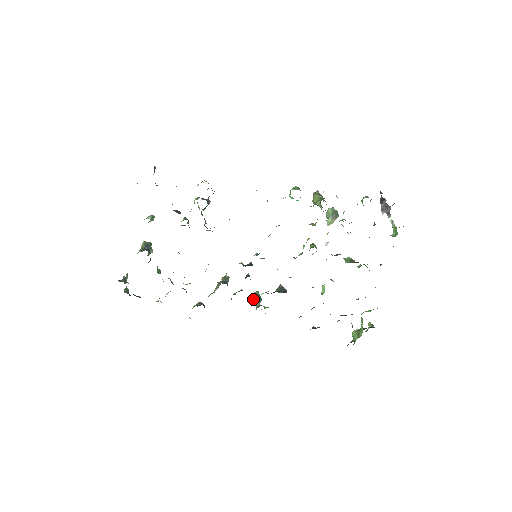
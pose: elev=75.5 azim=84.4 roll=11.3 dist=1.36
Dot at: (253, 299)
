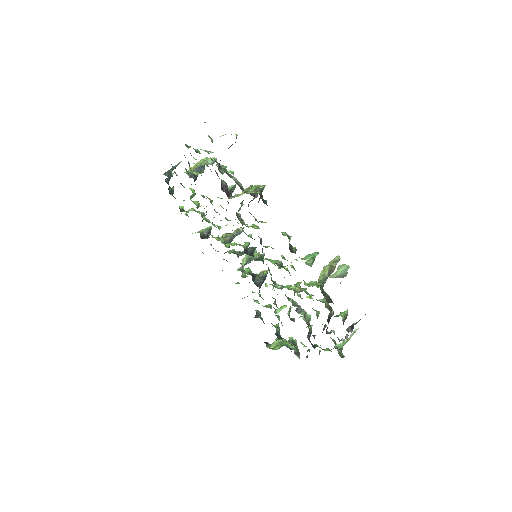
Dot at: (245, 258)
